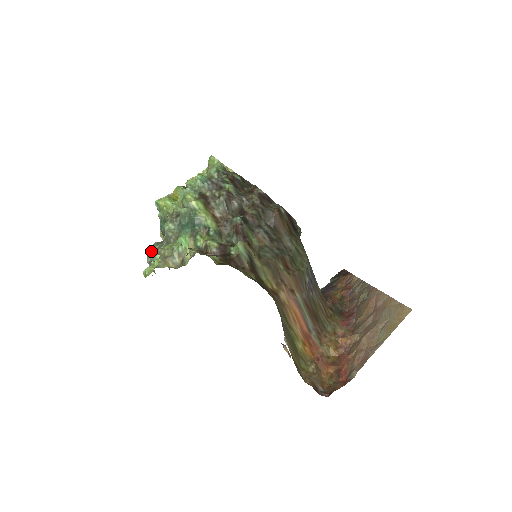
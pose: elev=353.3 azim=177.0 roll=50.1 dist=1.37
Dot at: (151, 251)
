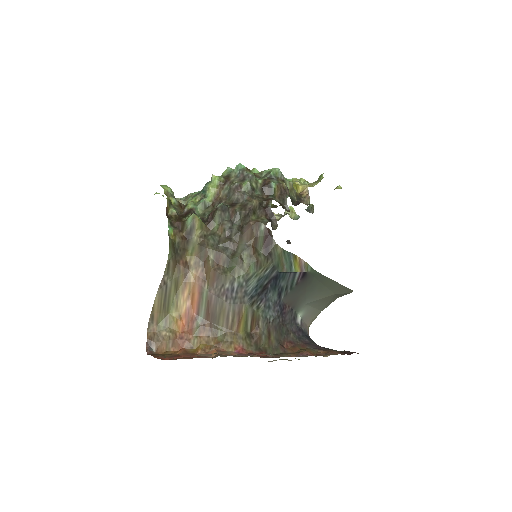
Dot at: (190, 193)
